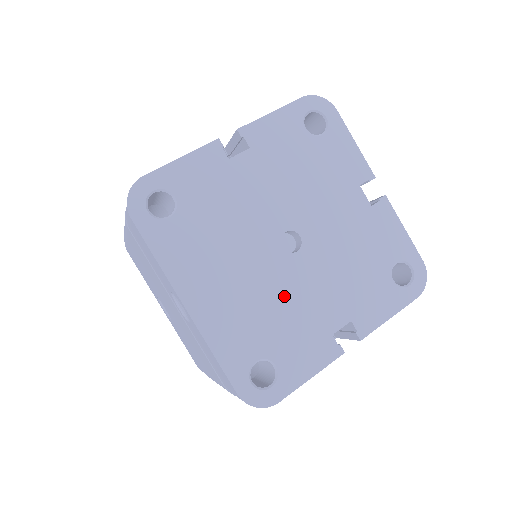
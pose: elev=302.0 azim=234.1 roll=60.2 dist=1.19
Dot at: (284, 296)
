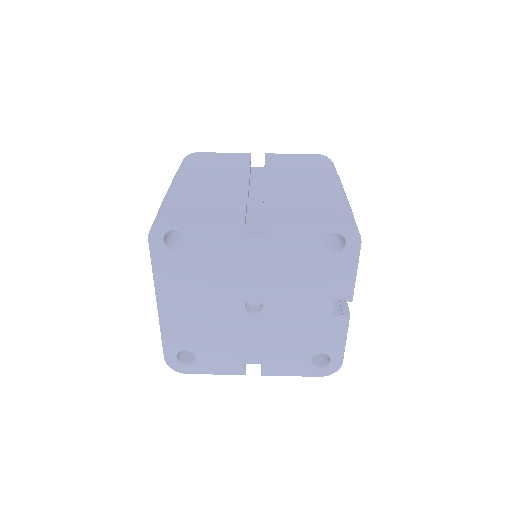
Dot at: (227, 331)
